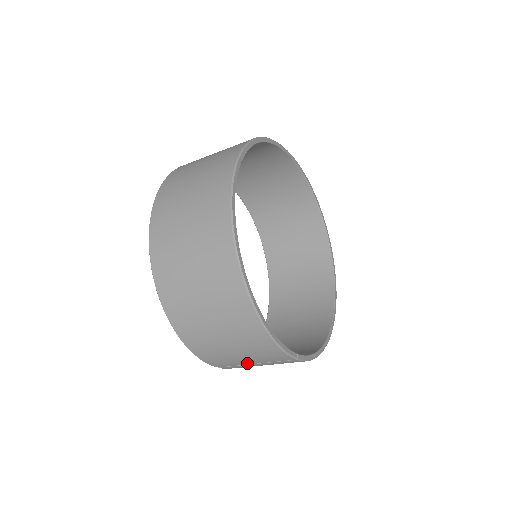
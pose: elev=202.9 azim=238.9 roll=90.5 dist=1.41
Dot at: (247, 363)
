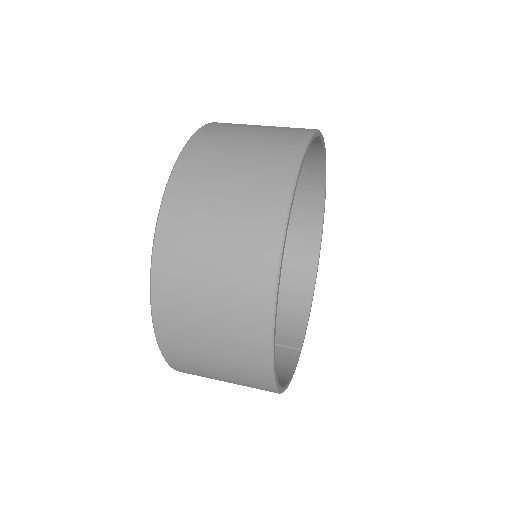
Dot at: occluded
